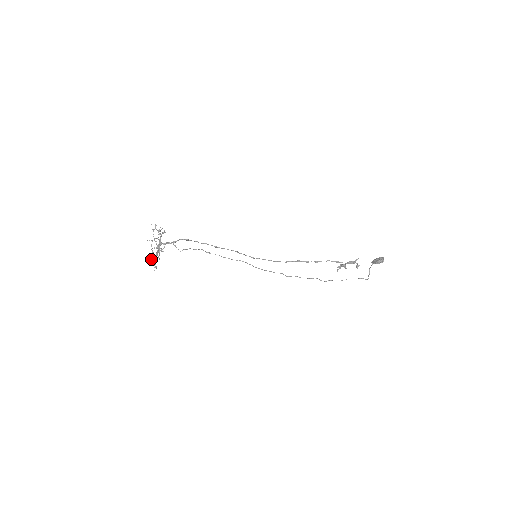
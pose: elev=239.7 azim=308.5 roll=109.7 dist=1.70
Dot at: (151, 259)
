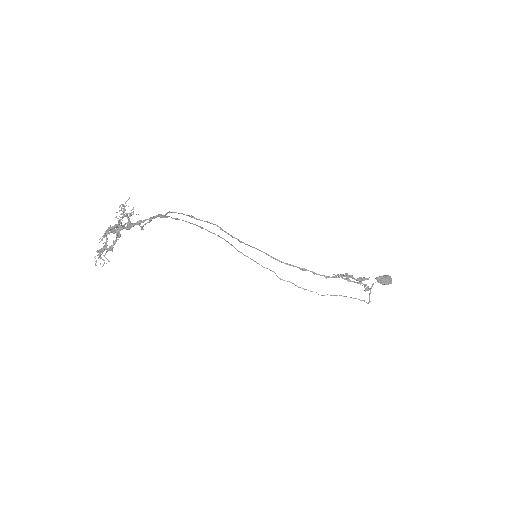
Dot at: (98, 250)
